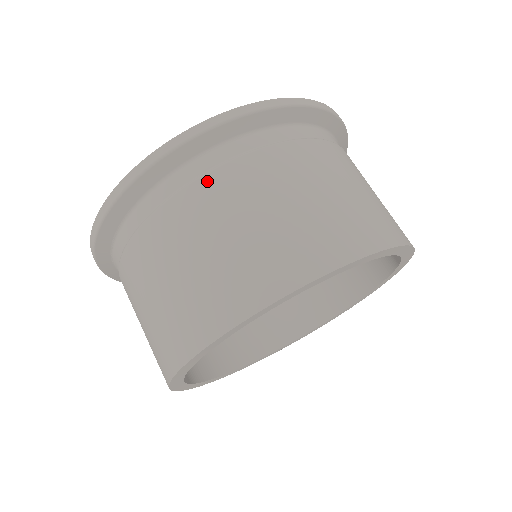
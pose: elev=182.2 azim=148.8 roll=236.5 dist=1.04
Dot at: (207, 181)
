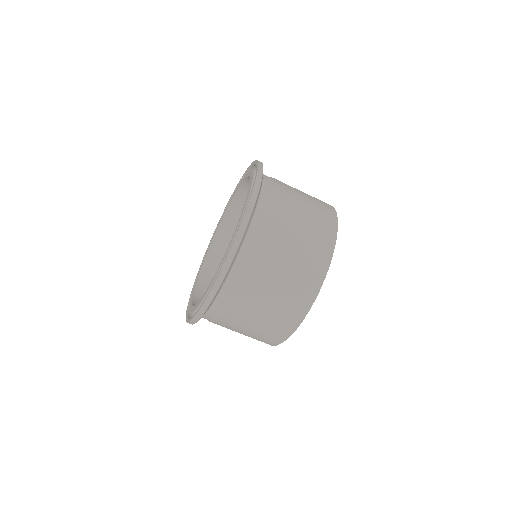
Dot at: (273, 207)
